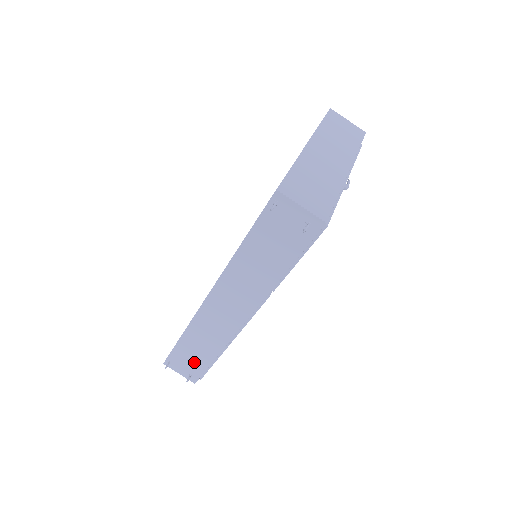
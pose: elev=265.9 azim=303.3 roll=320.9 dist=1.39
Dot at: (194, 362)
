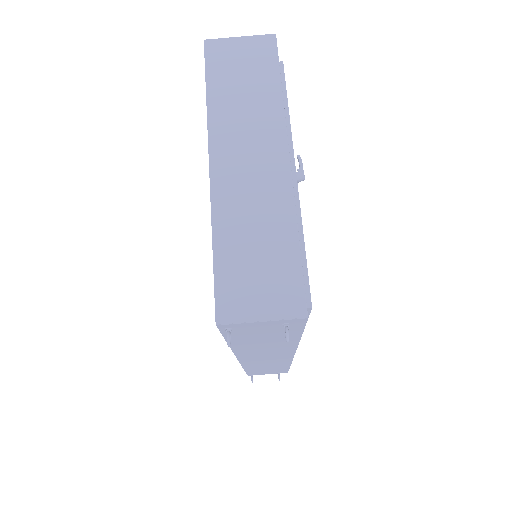
Dot at: (273, 370)
